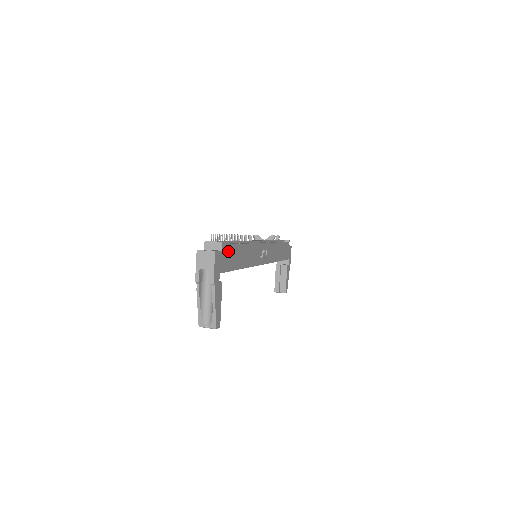
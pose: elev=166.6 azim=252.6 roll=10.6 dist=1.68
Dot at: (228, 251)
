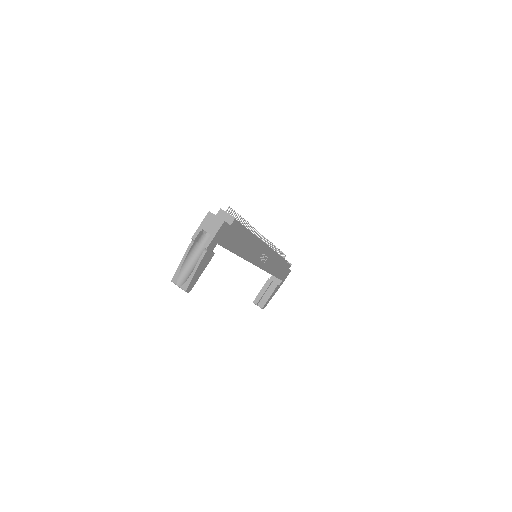
Dot at: (235, 230)
